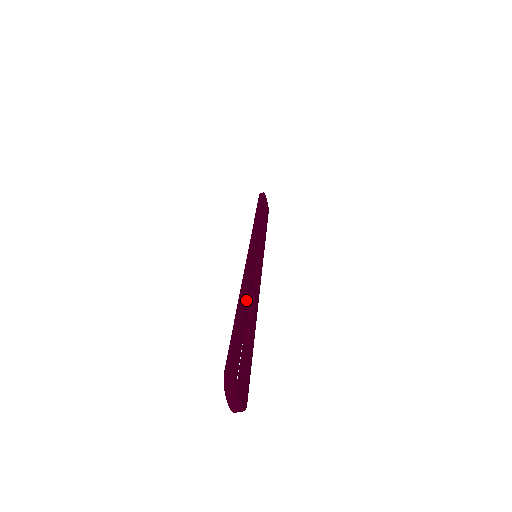
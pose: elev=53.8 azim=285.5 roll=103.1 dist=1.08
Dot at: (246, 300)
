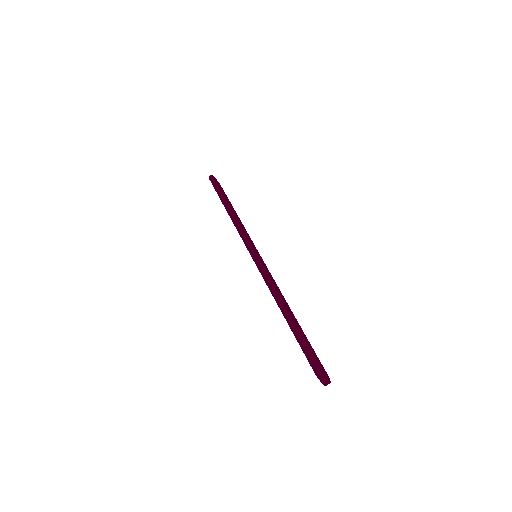
Dot at: (288, 312)
